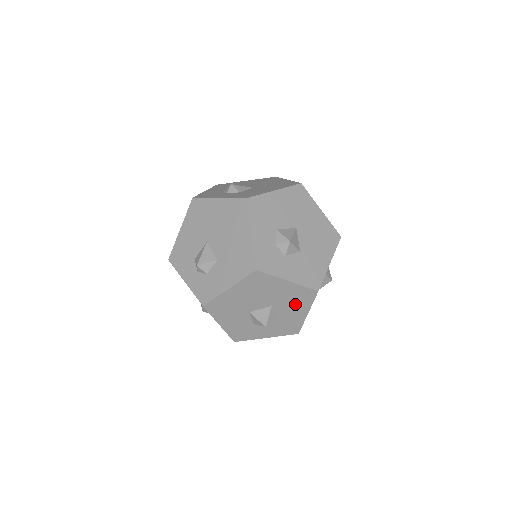
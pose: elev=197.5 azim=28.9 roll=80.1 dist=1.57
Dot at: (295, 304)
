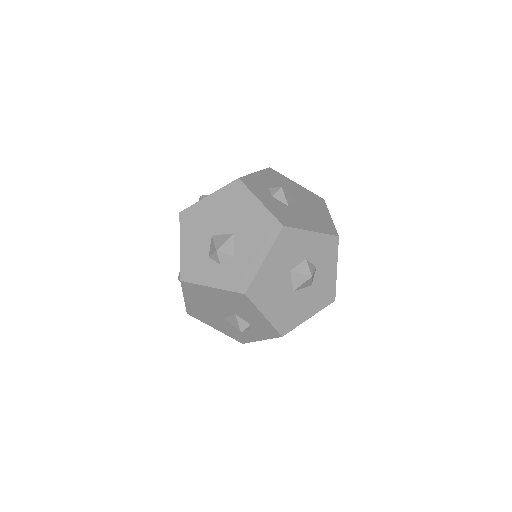
Dot at: (256, 239)
